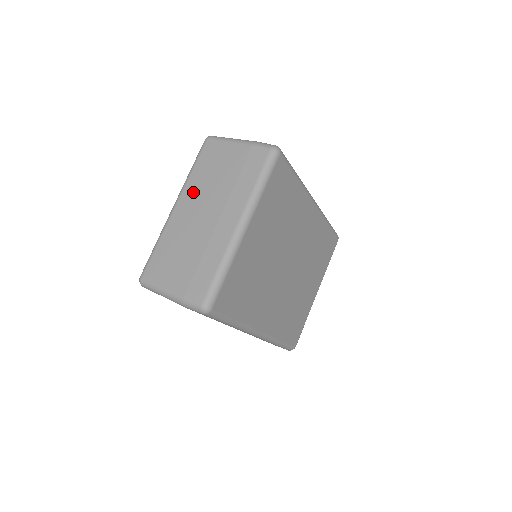
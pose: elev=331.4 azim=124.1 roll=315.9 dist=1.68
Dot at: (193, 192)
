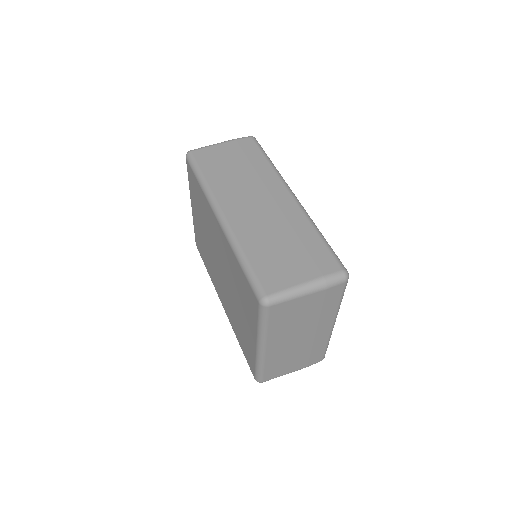
Dot at: (279, 336)
